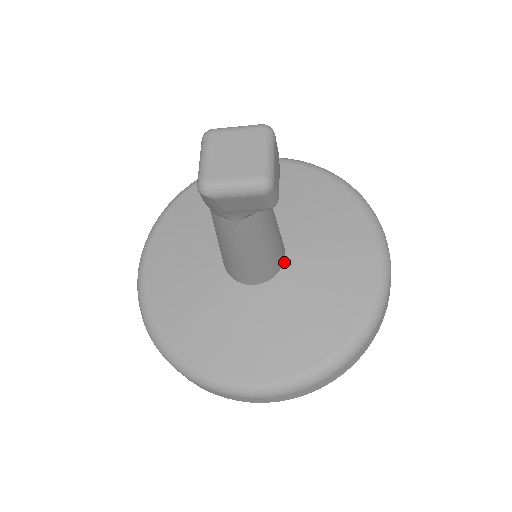
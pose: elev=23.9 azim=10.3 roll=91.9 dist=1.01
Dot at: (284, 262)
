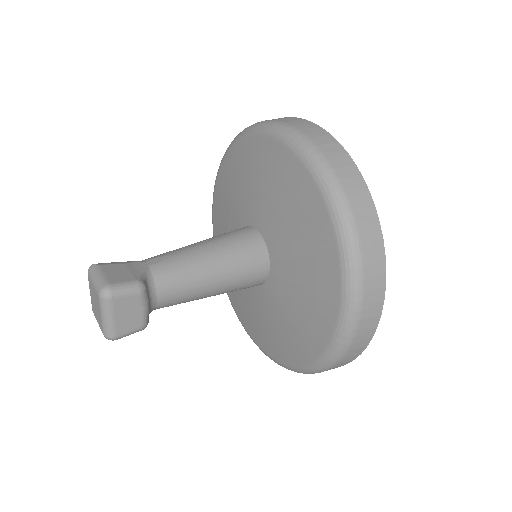
Dot at: (269, 276)
